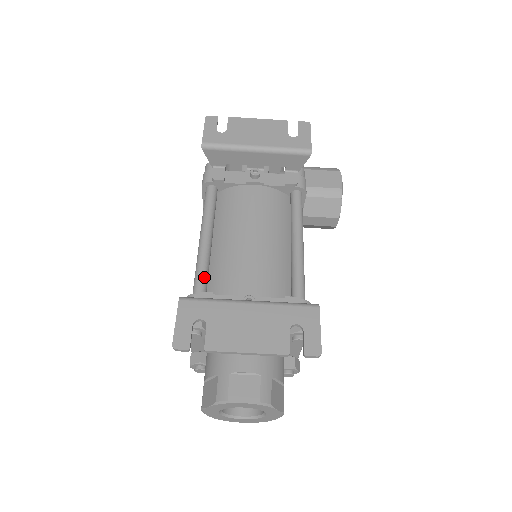
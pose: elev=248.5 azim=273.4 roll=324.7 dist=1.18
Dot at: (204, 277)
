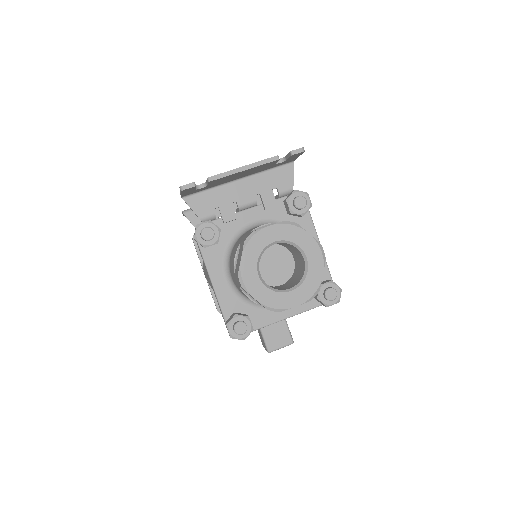
Dot at: occluded
